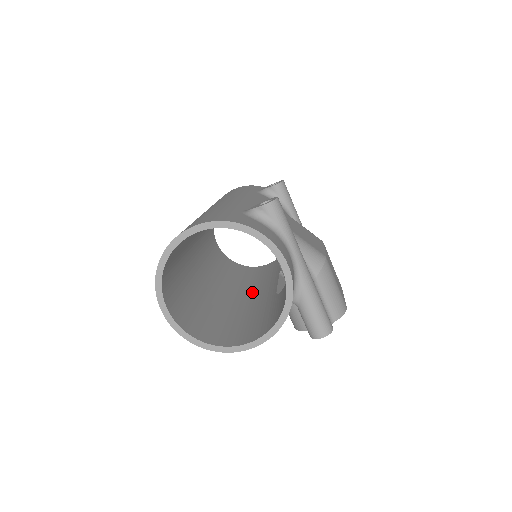
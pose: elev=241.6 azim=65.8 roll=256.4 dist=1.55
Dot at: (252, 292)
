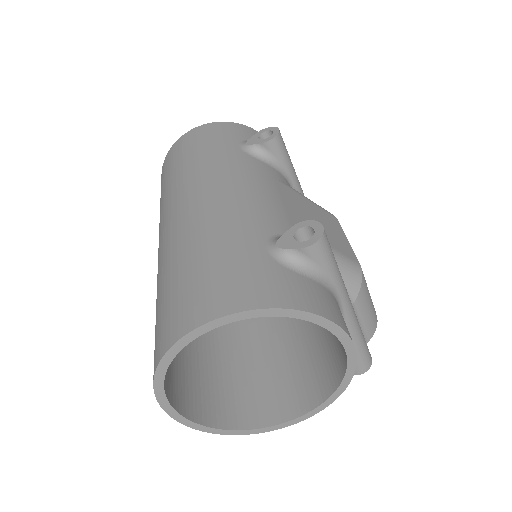
Dot at: occluded
